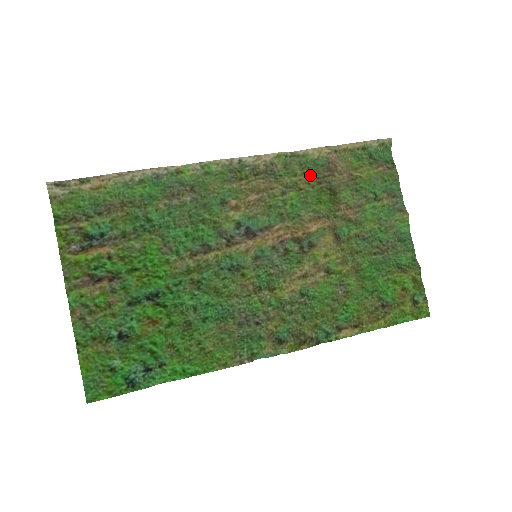
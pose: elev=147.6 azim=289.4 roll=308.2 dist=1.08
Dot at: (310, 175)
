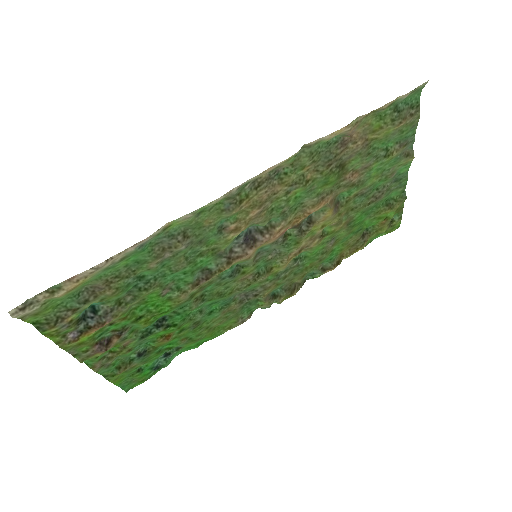
Dot at: (320, 160)
